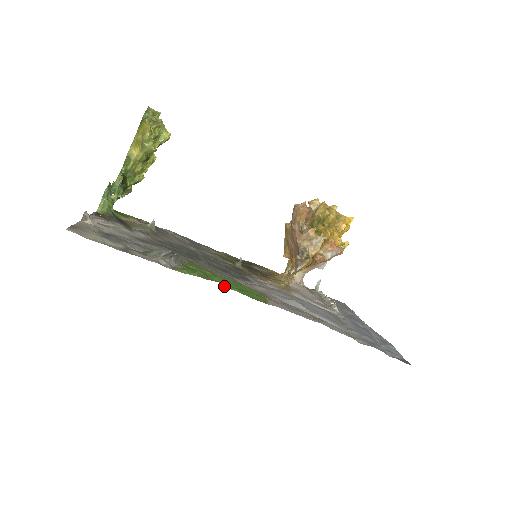
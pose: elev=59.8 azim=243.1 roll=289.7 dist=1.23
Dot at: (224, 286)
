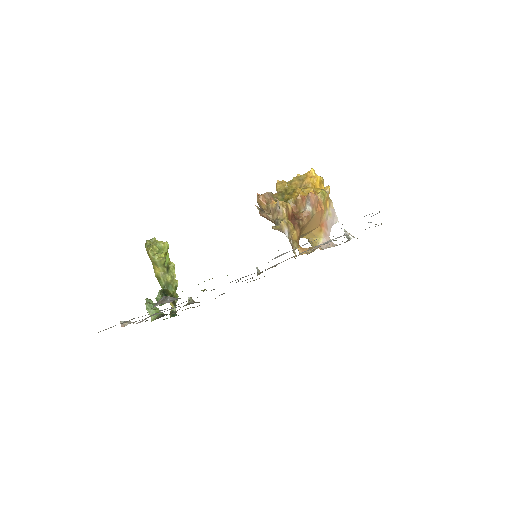
Dot at: occluded
